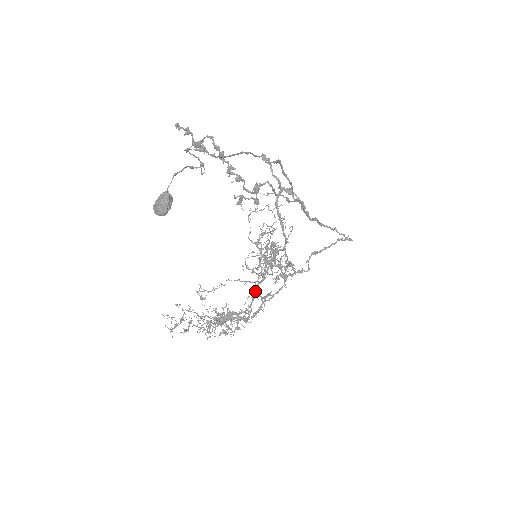
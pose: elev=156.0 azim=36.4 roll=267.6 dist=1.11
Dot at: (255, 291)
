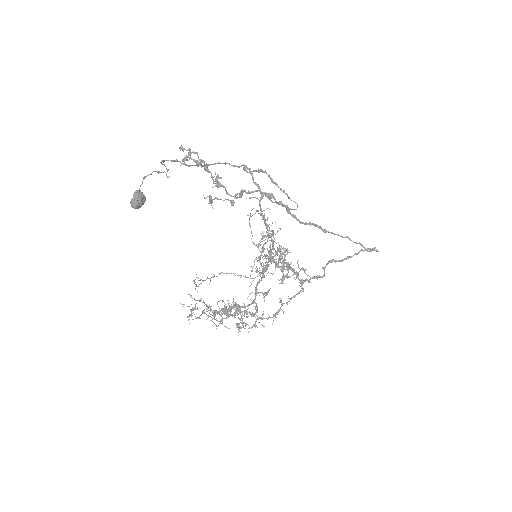
Dot at: (256, 287)
